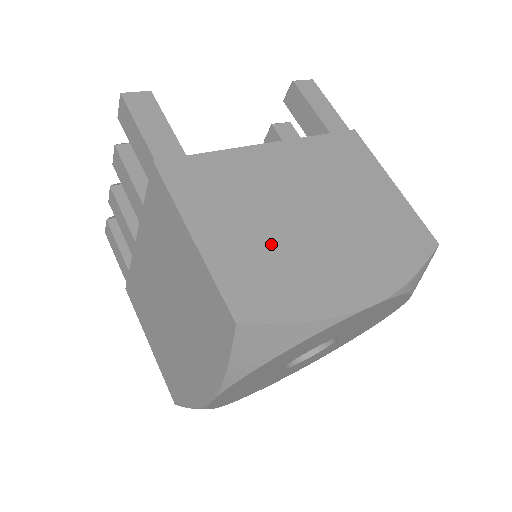
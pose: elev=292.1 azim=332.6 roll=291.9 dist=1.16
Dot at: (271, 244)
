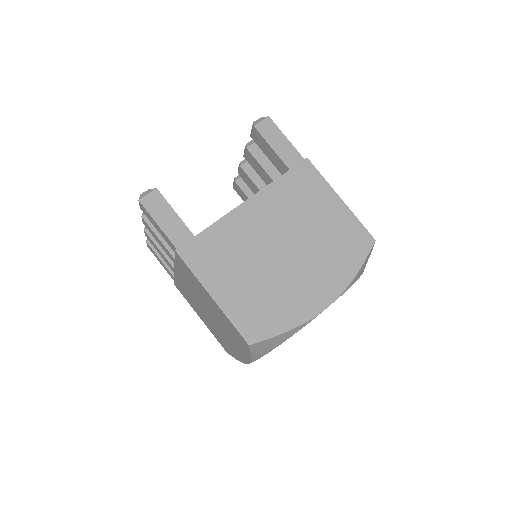
Dot at: (260, 285)
